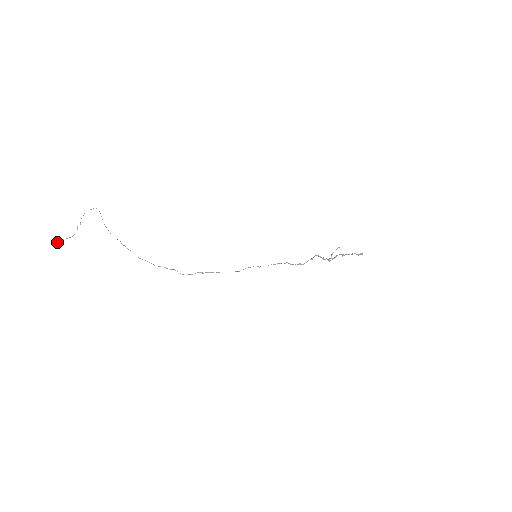
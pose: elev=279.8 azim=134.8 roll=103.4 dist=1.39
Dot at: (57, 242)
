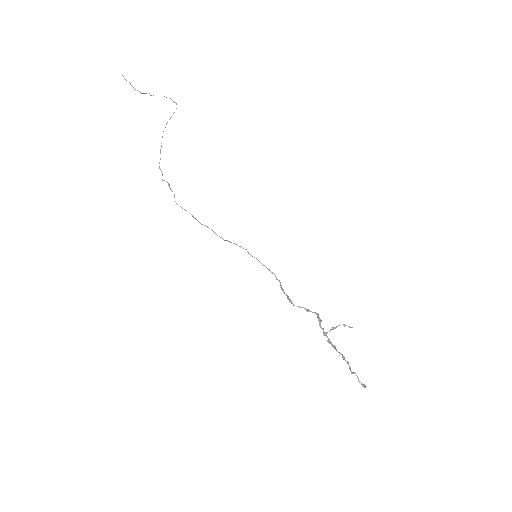
Dot at: occluded
